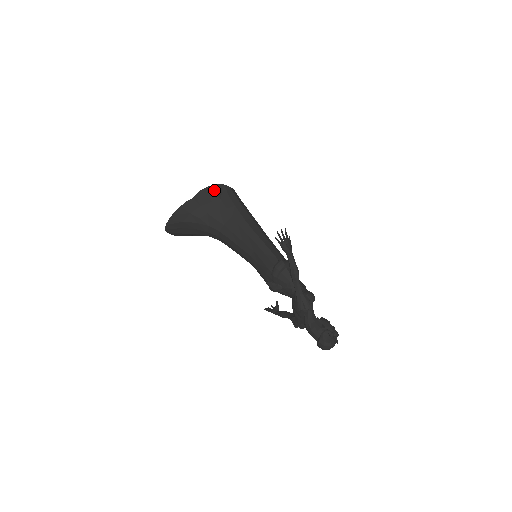
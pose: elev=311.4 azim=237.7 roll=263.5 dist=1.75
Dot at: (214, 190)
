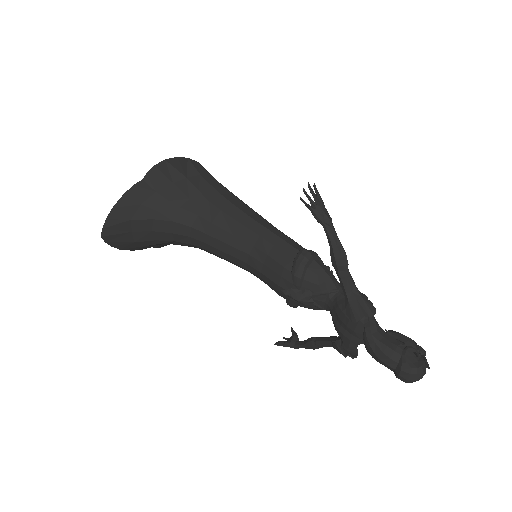
Dot at: (175, 165)
